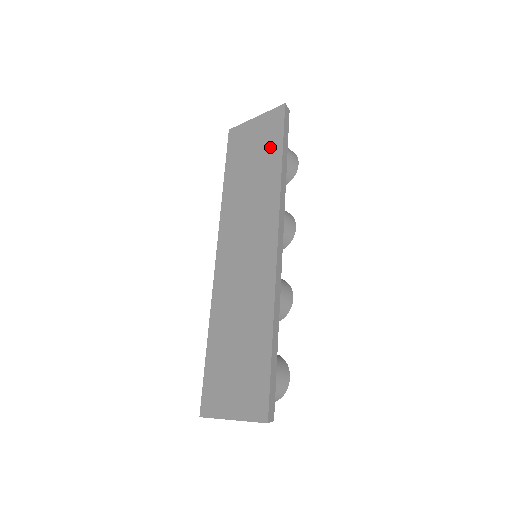
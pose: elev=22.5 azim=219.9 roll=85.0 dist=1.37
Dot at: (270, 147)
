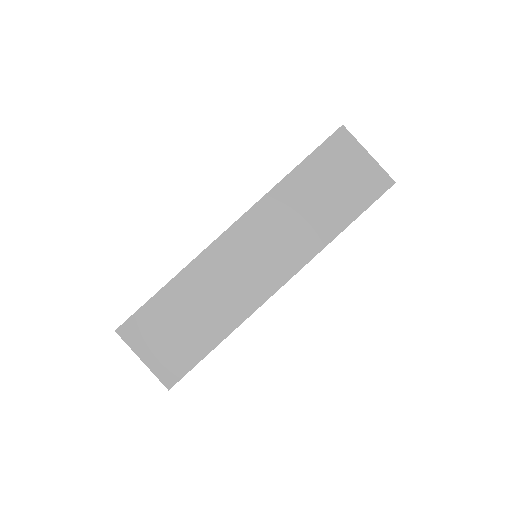
Dot at: (351, 201)
